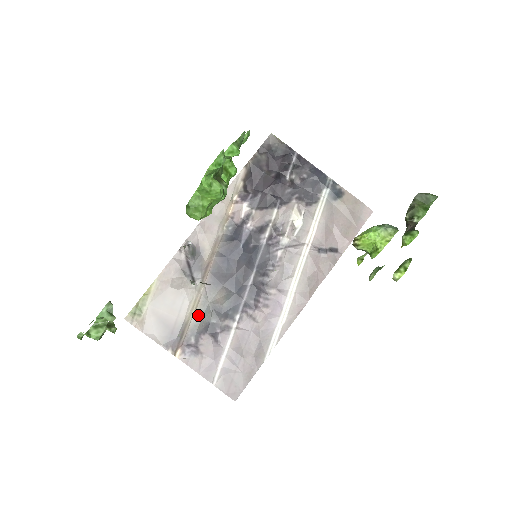
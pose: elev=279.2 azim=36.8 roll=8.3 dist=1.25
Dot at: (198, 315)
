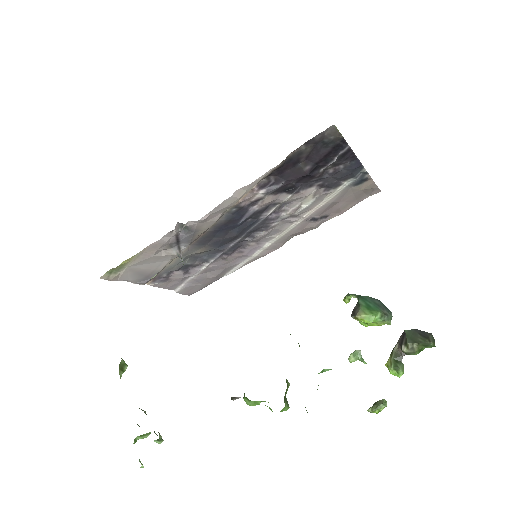
Dot at: (175, 263)
